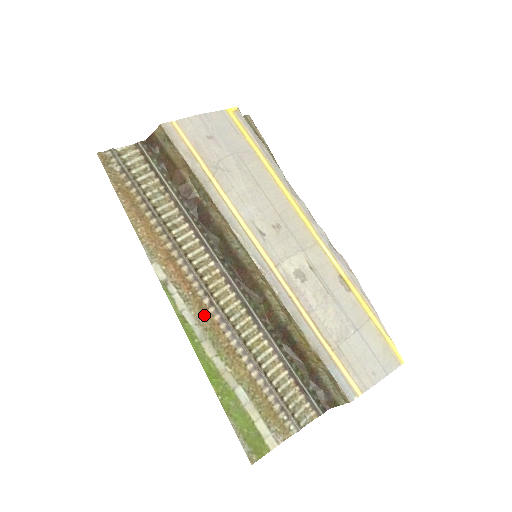
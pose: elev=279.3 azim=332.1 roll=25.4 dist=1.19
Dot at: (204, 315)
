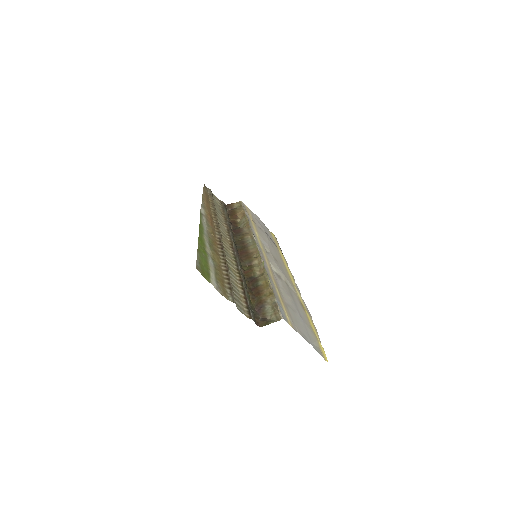
Dot at: (212, 236)
